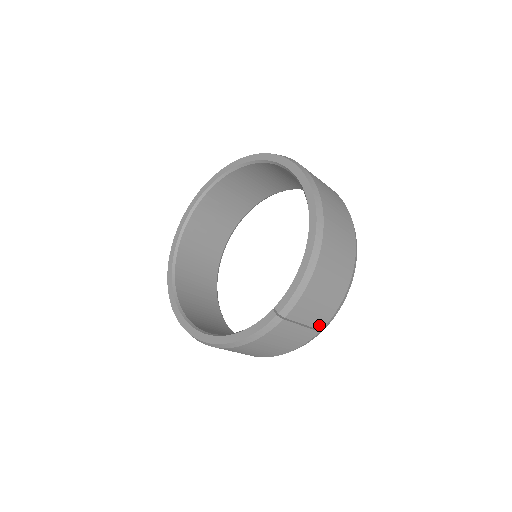
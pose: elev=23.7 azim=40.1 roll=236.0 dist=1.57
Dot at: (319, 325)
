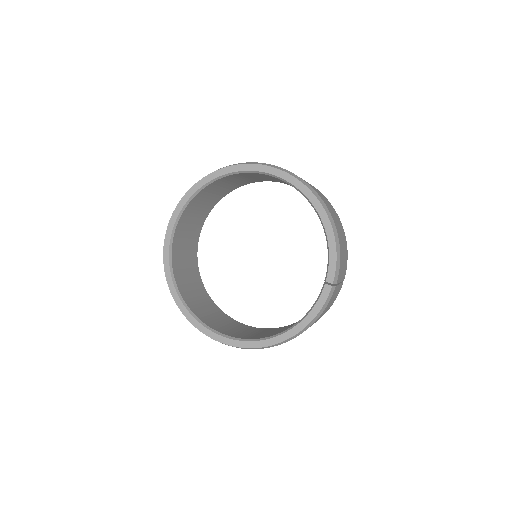
Dot at: (344, 277)
